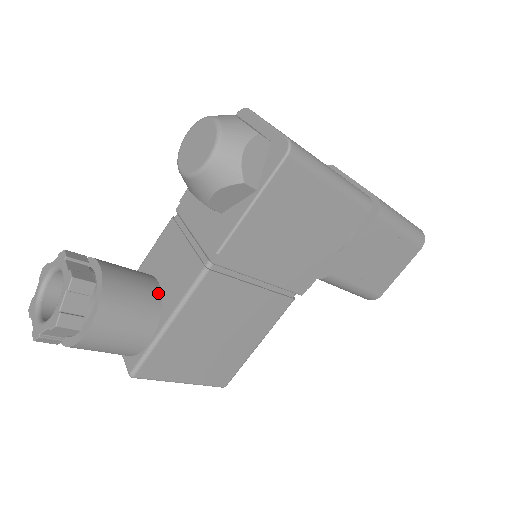
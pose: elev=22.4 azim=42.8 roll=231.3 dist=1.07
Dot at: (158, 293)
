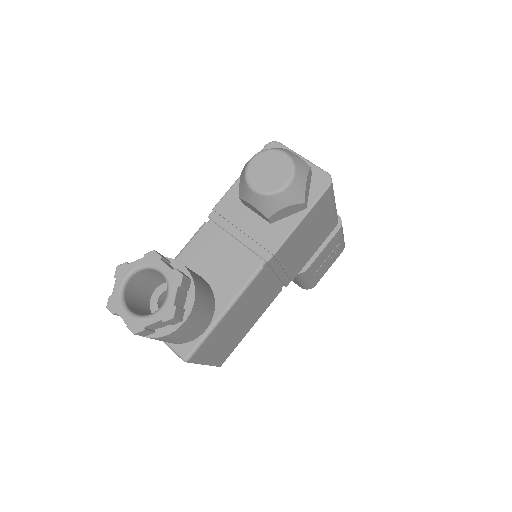
Dot at: (210, 287)
